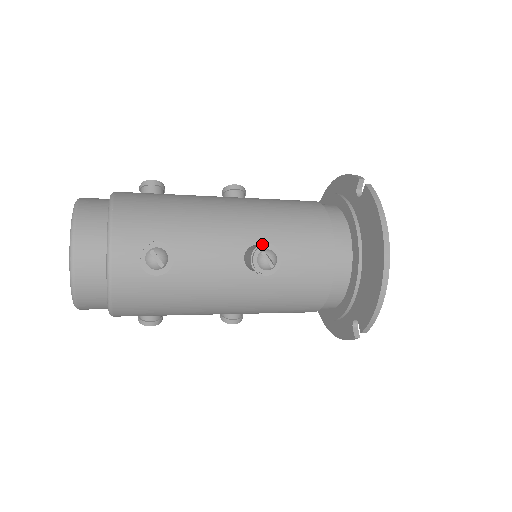
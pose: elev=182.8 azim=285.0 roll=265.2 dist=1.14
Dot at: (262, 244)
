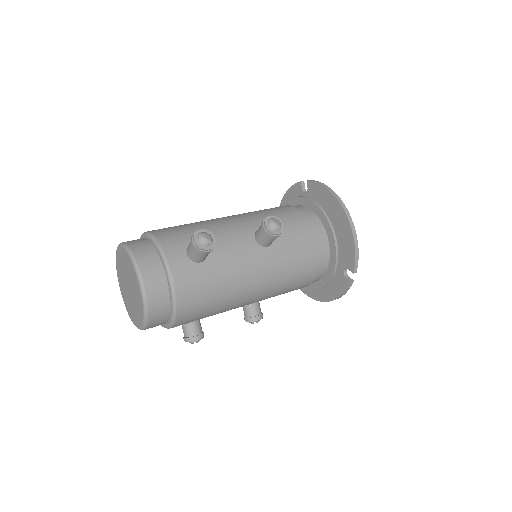
Dot at: (266, 217)
